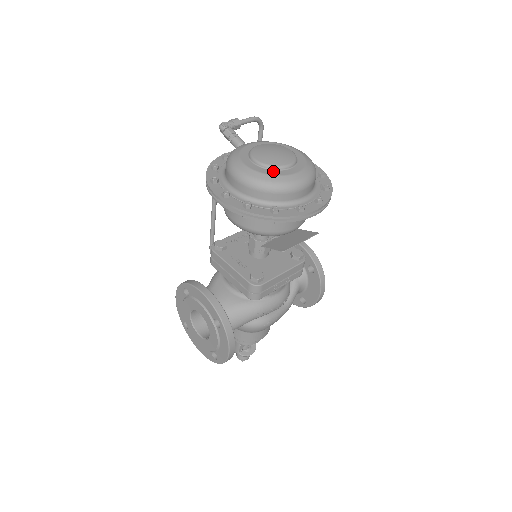
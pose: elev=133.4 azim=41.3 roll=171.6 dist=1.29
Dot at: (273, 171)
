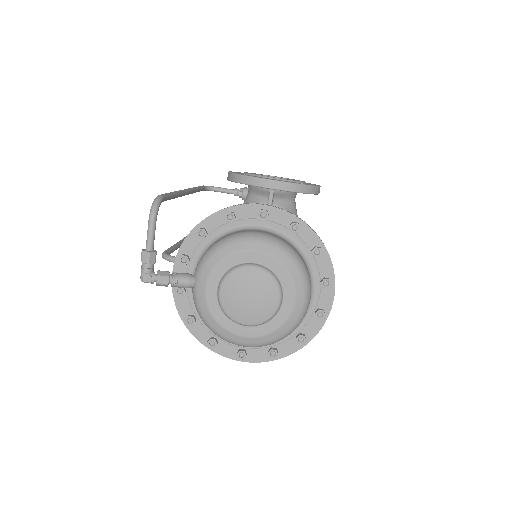
Dot at: (272, 322)
